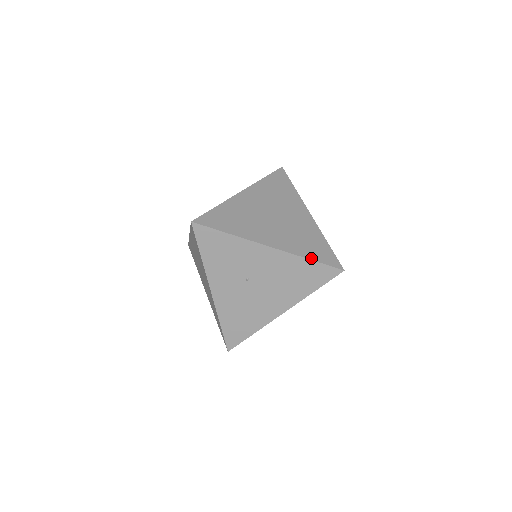
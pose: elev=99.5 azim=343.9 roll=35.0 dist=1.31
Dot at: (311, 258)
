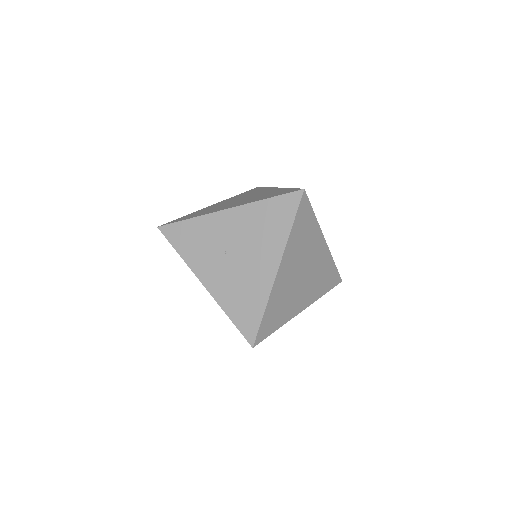
Dot at: (268, 198)
